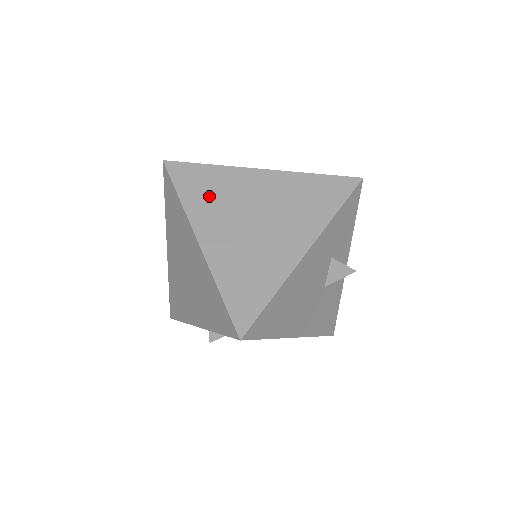
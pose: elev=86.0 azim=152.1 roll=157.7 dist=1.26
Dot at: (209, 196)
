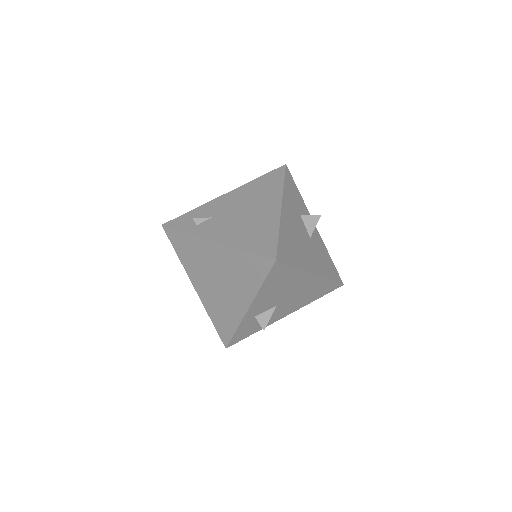
Dot at: (203, 220)
